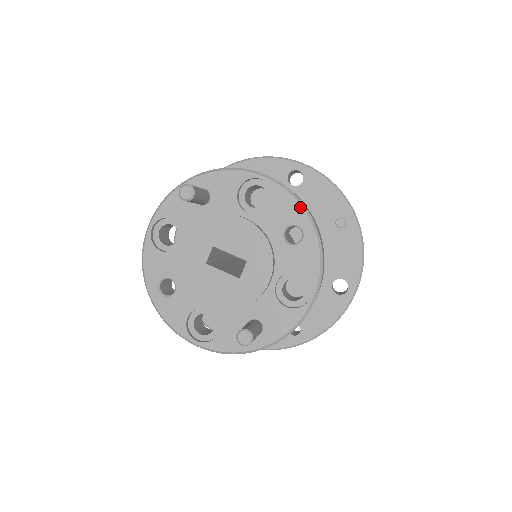
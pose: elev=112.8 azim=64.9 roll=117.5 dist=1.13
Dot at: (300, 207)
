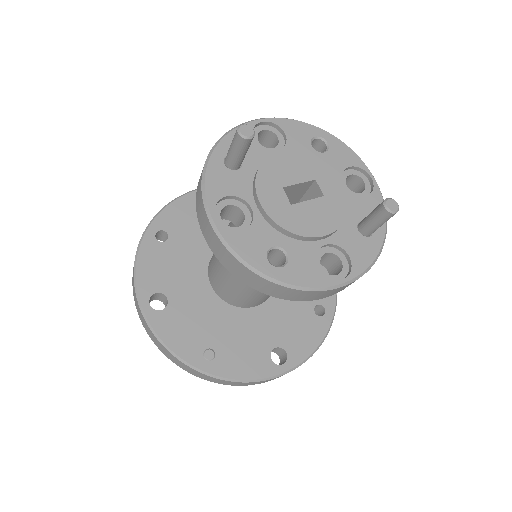
Dot at: (305, 124)
